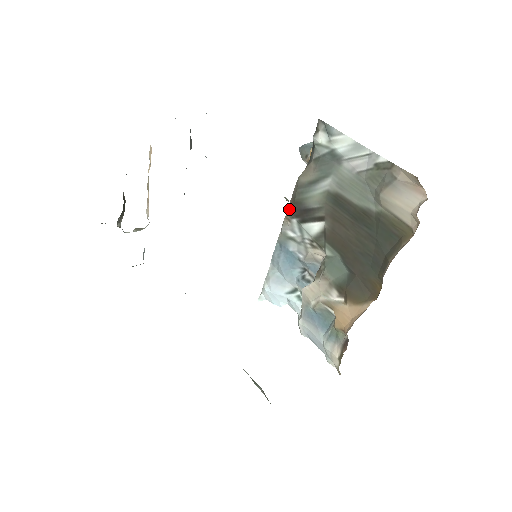
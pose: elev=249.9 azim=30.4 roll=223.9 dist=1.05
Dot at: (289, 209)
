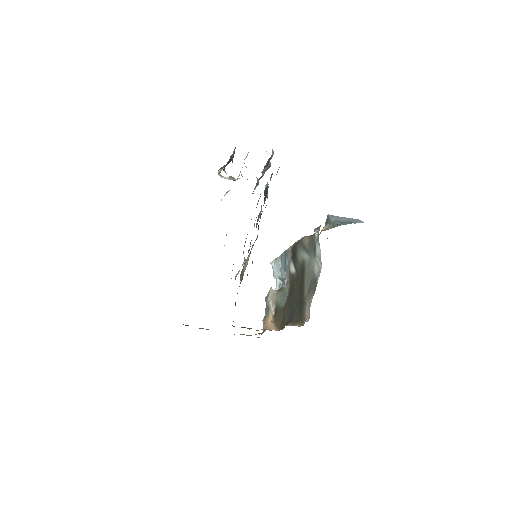
Dot at: (294, 245)
